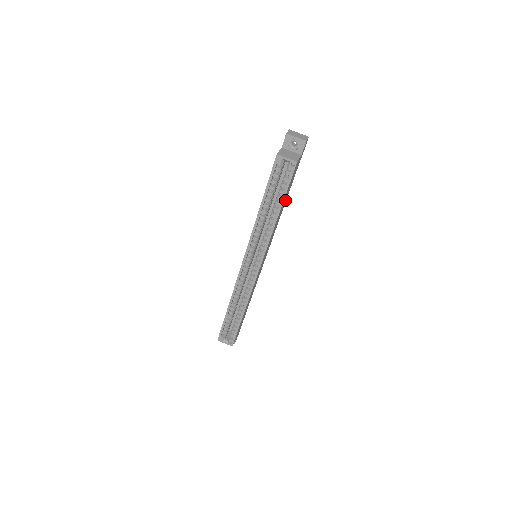
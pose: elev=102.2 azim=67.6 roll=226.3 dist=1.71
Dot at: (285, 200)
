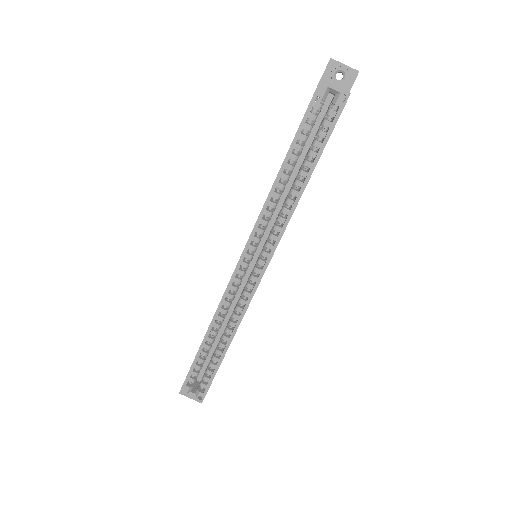
Dot at: occluded
